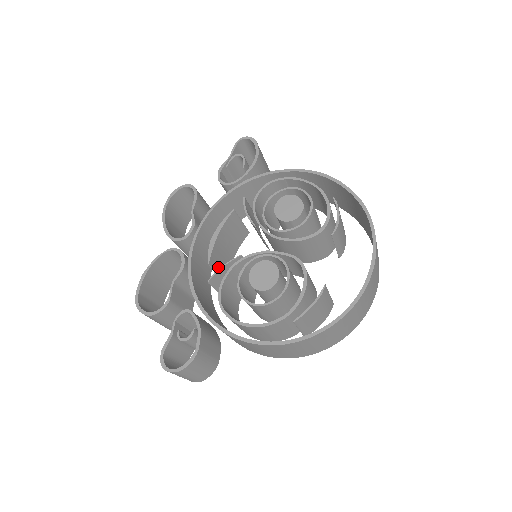
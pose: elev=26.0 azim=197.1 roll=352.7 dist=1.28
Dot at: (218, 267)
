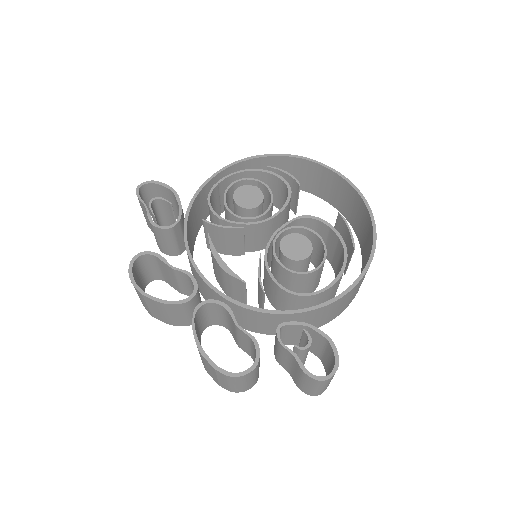
Dot at: (241, 290)
